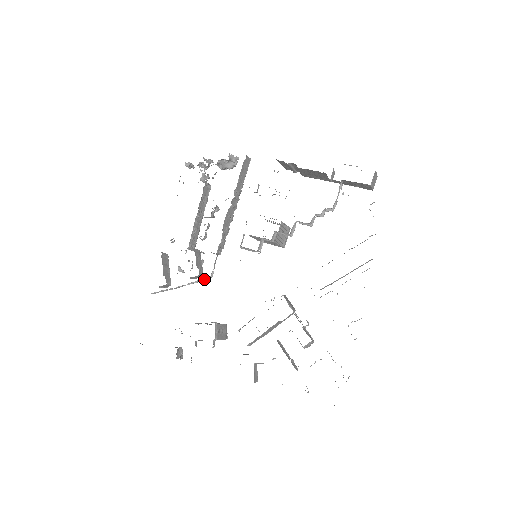
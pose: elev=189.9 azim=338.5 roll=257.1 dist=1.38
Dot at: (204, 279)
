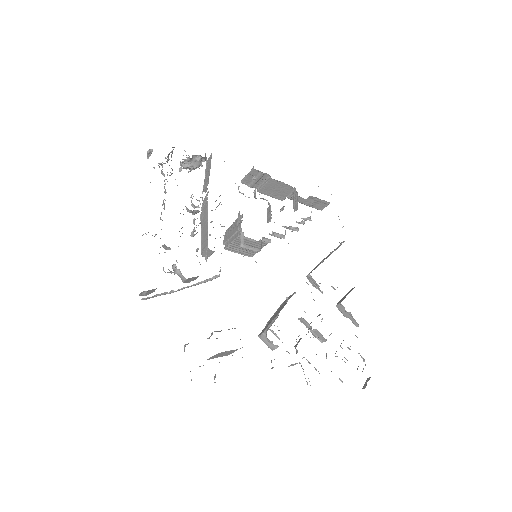
Dot at: (211, 279)
